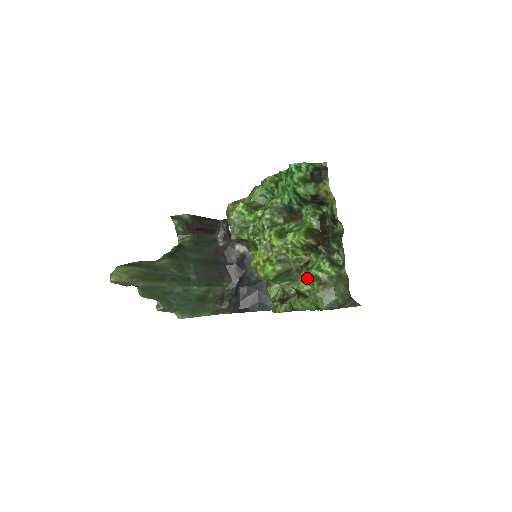
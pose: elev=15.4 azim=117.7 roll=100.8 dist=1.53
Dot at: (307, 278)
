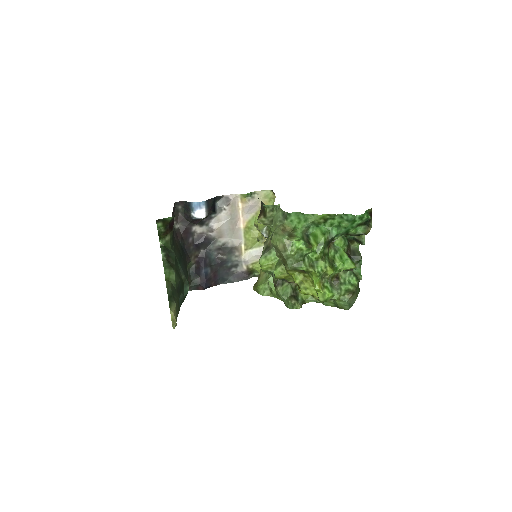
Dot at: (340, 290)
